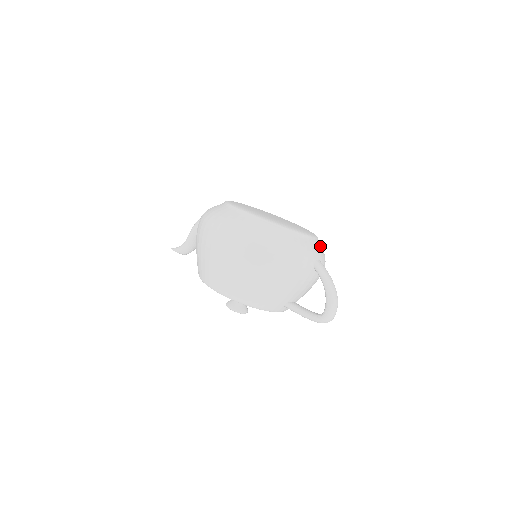
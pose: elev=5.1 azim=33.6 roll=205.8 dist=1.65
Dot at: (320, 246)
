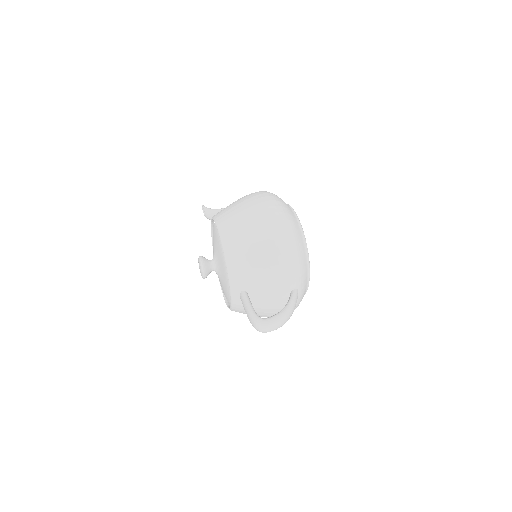
Dot at: (303, 296)
